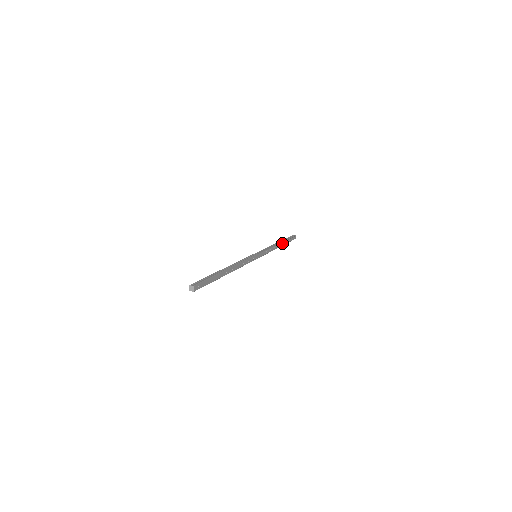
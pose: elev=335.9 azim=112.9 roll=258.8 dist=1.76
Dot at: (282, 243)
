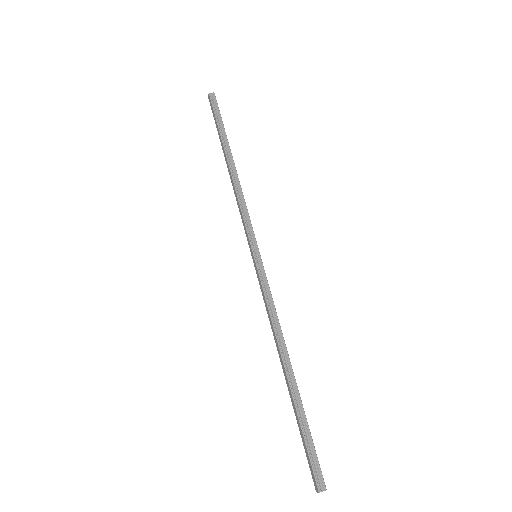
Dot at: (230, 153)
